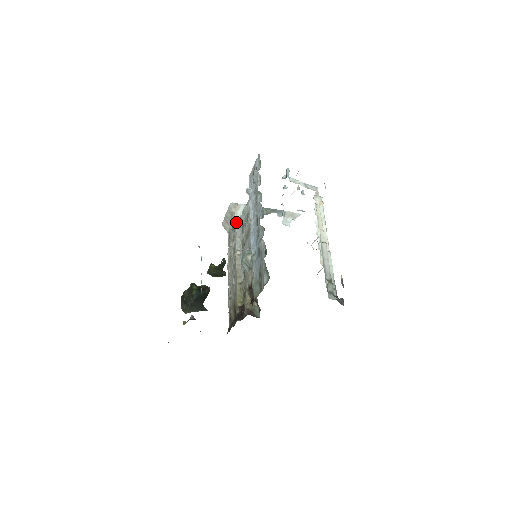
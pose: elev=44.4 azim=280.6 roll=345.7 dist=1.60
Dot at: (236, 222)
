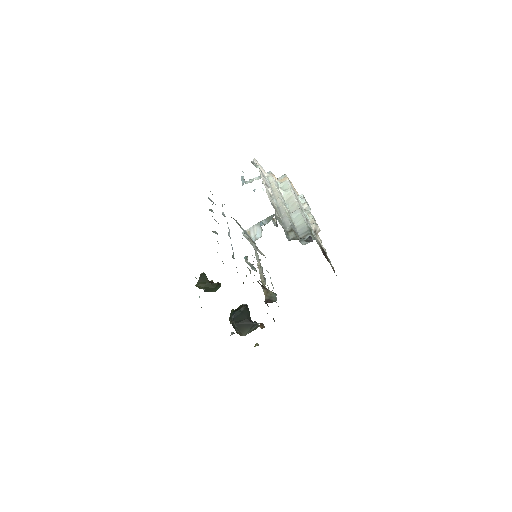
Dot at: occluded
